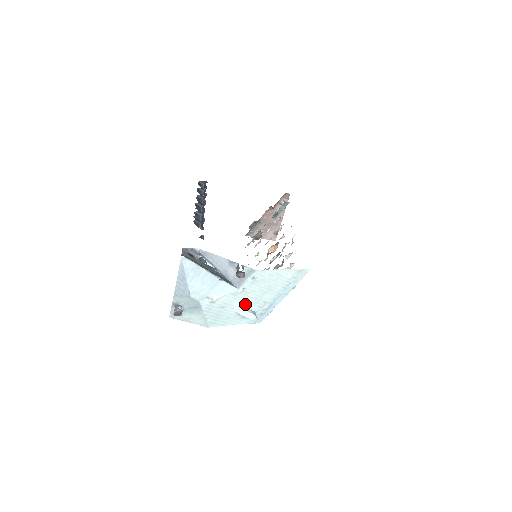
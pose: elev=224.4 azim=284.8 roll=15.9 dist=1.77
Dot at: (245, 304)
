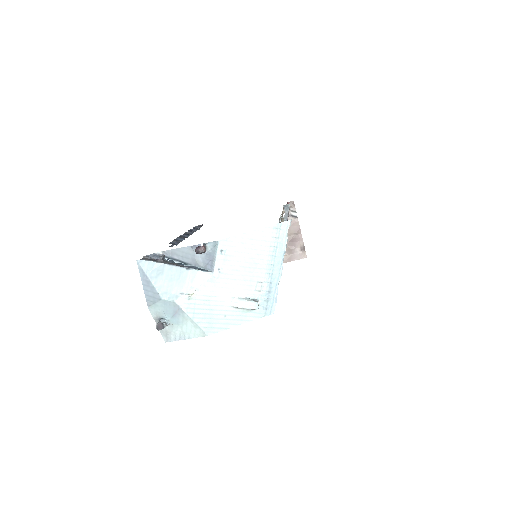
Dot at: (236, 292)
